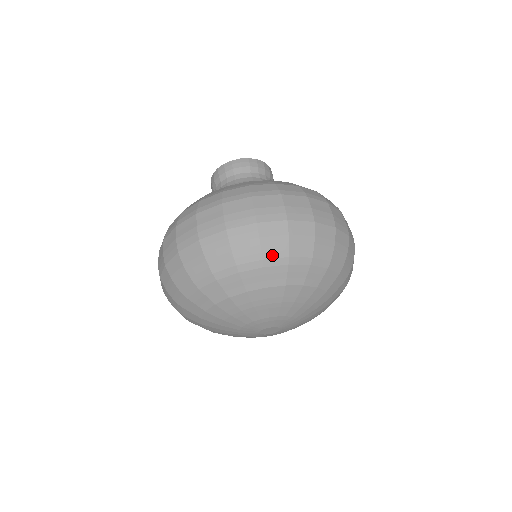
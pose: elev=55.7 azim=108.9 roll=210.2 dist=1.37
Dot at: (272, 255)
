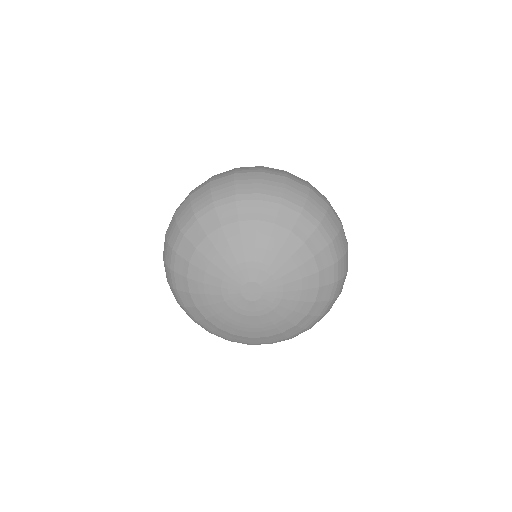
Dot at: (268, 192)
